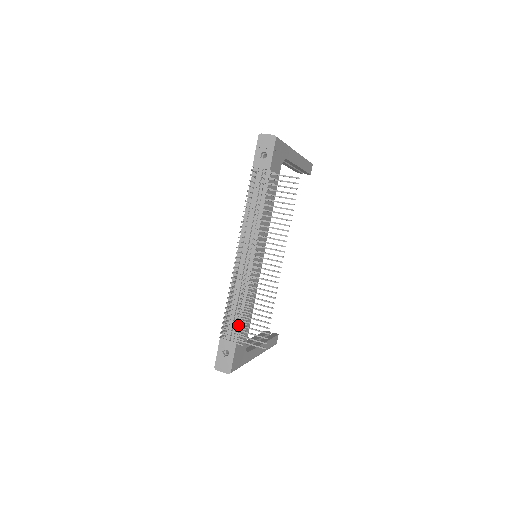
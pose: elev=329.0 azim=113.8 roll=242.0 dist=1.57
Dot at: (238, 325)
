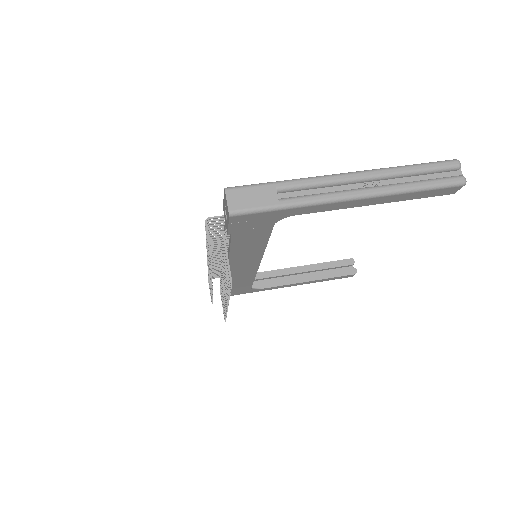
Dot at: (220, 287)
